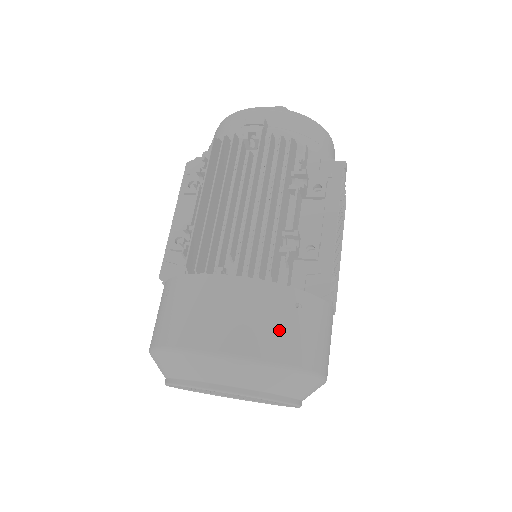
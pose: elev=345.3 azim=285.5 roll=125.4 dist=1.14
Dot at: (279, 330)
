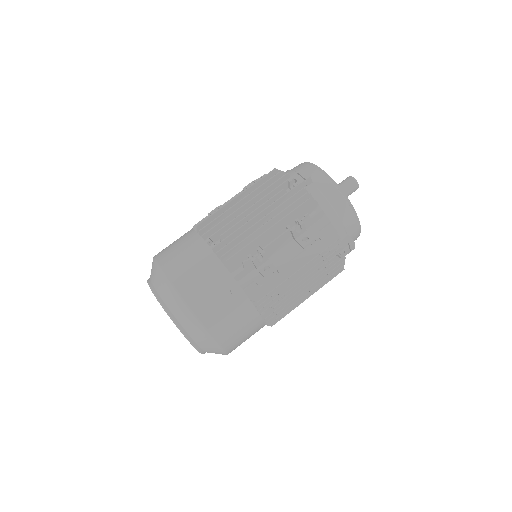
Dot at: (206, 294)
